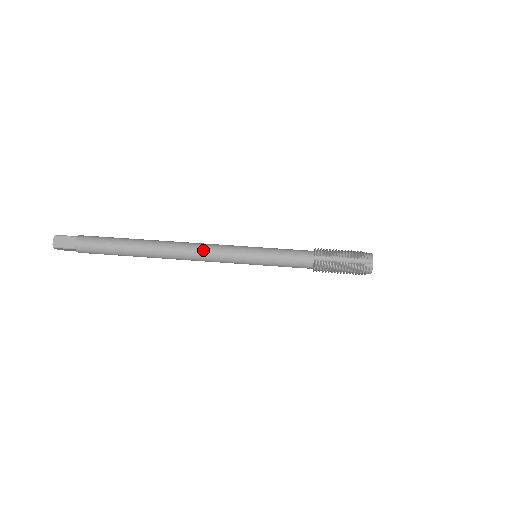
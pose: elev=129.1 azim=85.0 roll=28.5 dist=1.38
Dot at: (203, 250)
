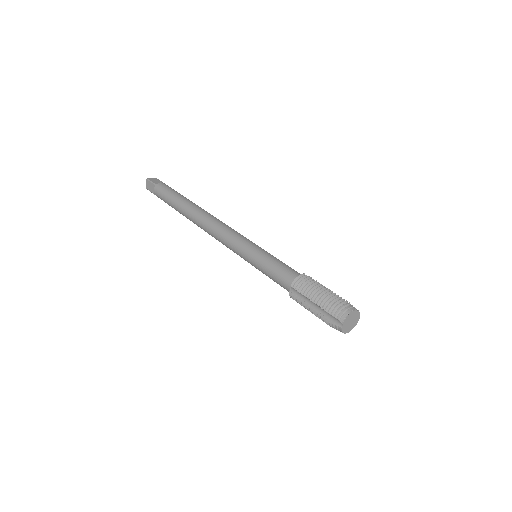
Dot at: (216, 234)
